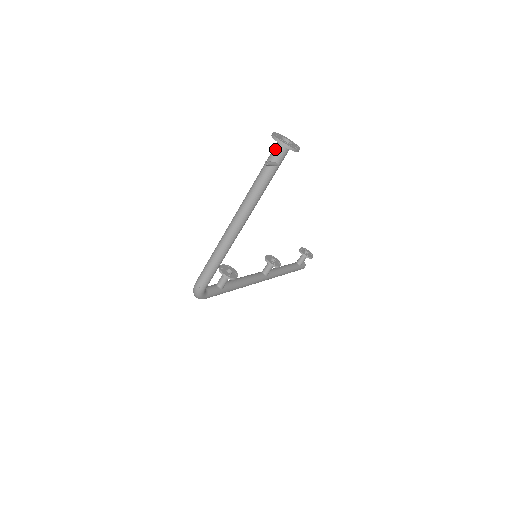
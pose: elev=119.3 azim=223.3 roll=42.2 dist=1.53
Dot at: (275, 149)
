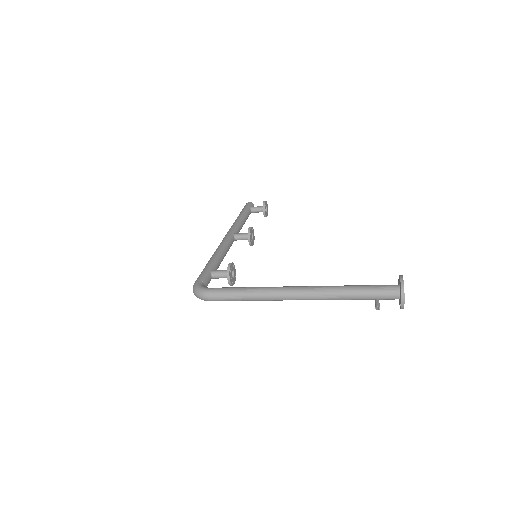
Dot at: (391, 293)
